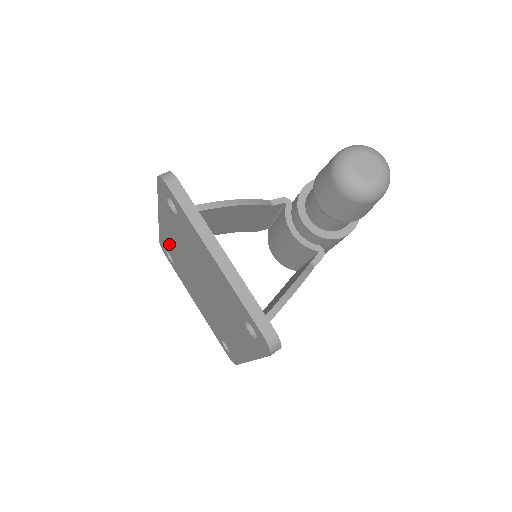
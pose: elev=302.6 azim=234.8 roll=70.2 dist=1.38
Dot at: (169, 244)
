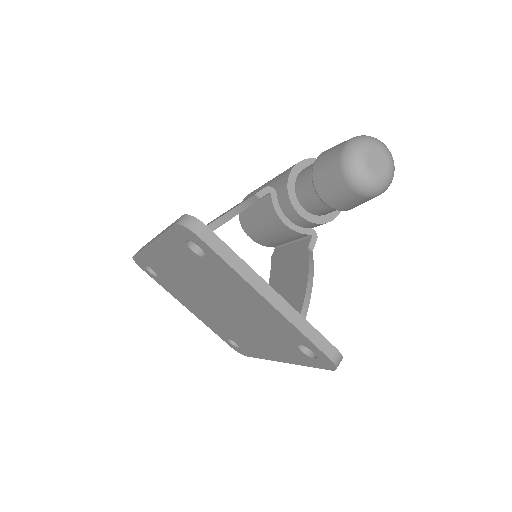
Dot at: (159, 265)
